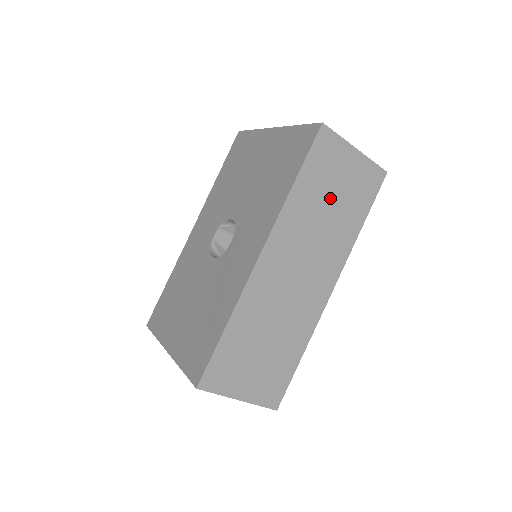
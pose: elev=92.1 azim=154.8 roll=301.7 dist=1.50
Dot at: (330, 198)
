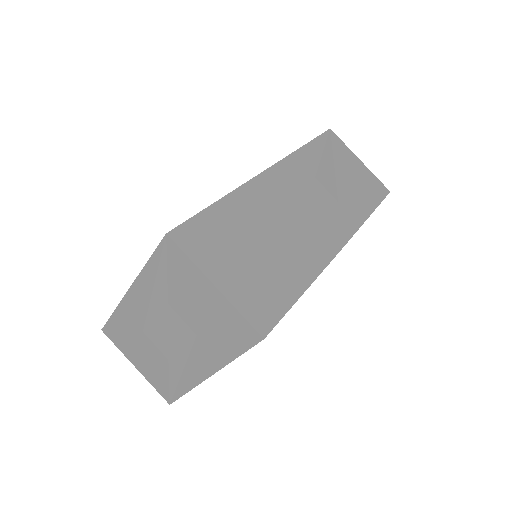
Dot at: (337, 175)
